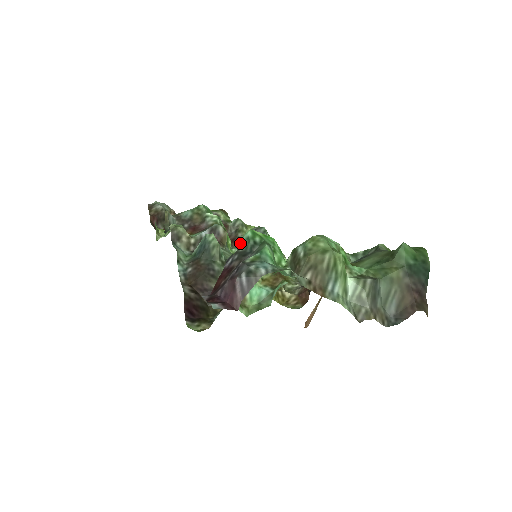
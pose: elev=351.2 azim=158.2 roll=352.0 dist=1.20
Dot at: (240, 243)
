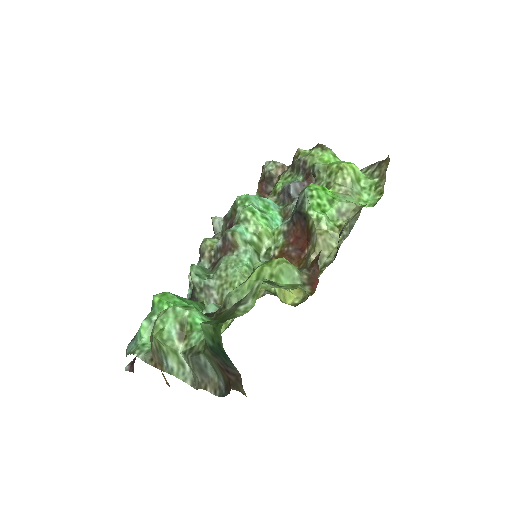
Dot at: occluded
